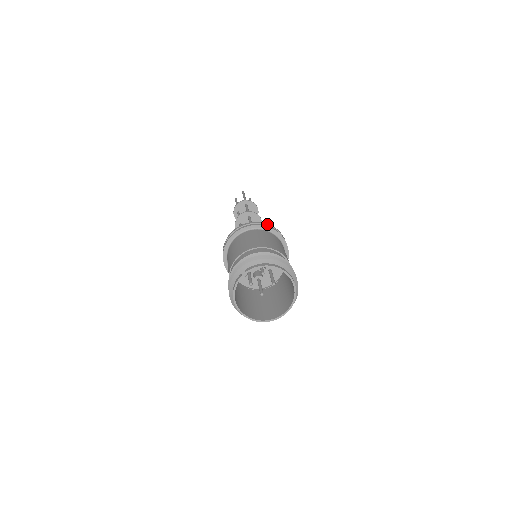
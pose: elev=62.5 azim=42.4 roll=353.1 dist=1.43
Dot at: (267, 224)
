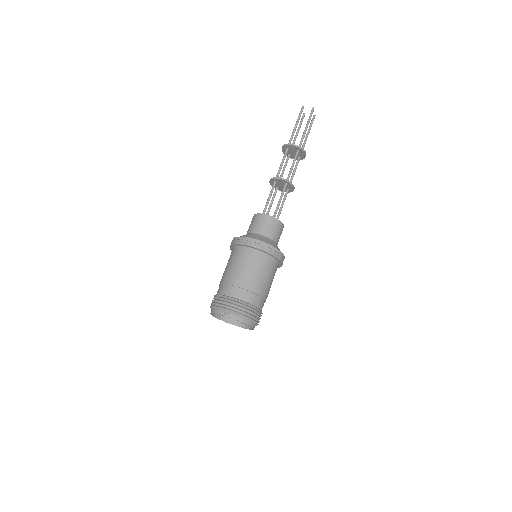
Dot at: (279, 252)
